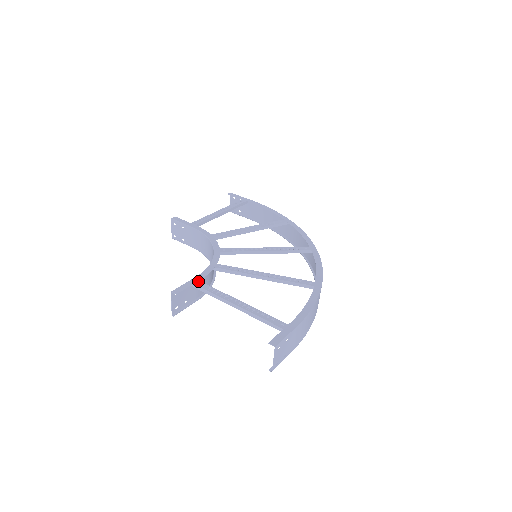
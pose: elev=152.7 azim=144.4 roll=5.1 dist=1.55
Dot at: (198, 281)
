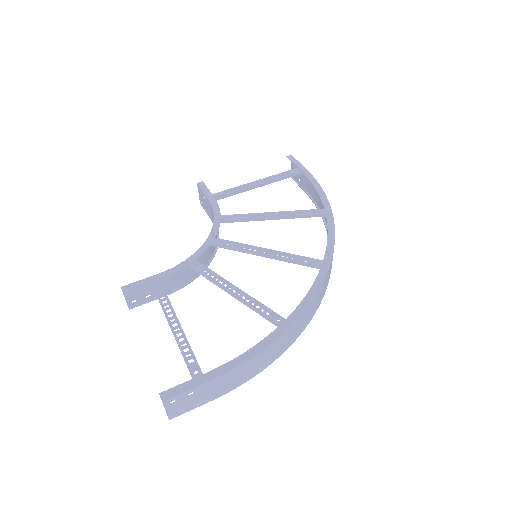
Dot at: (158, 280)
